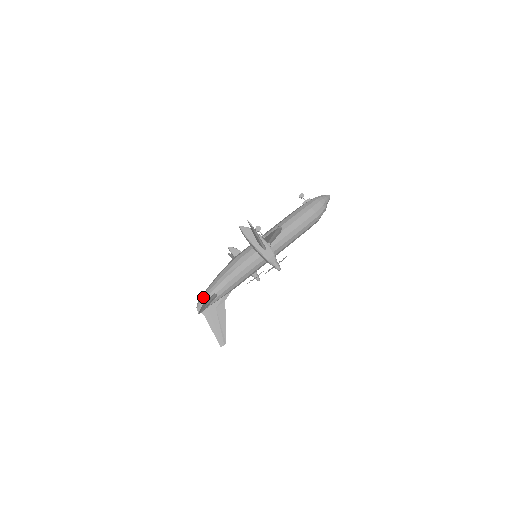
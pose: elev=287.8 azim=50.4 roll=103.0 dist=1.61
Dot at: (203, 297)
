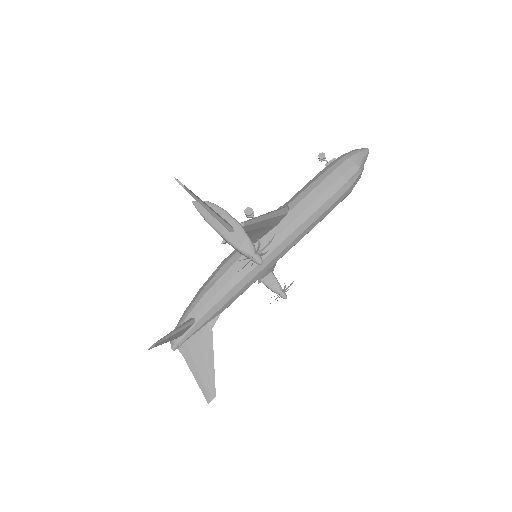
Dot at: (177, 325)
